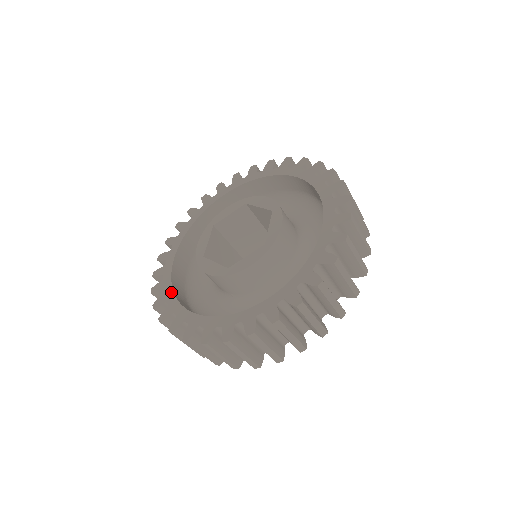
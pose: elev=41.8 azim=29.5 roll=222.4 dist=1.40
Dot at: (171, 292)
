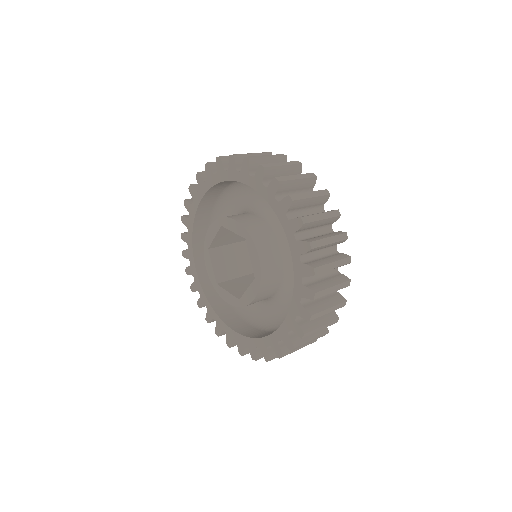
Dot at: (212, 310)
